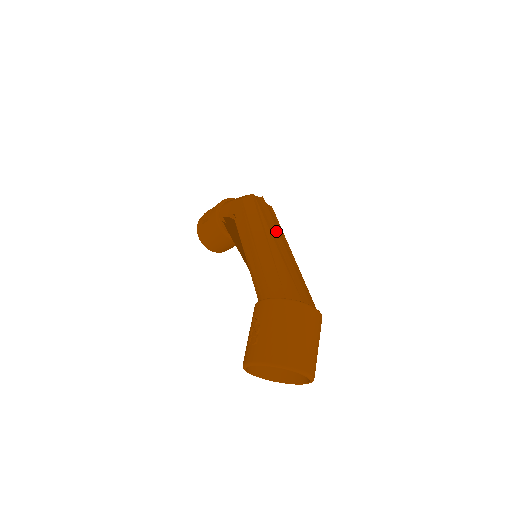
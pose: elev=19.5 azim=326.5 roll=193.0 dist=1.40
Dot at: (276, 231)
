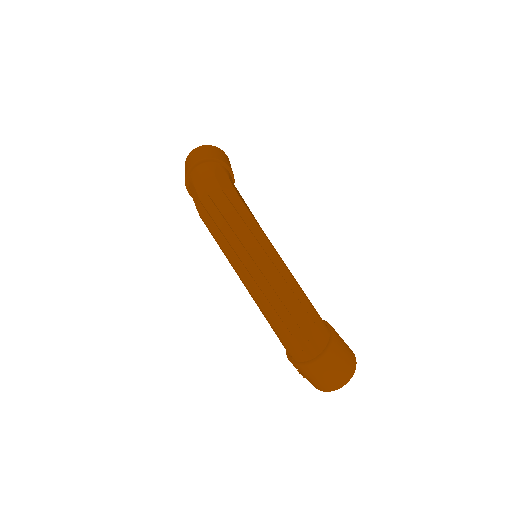
Dot at: (250, 259)
